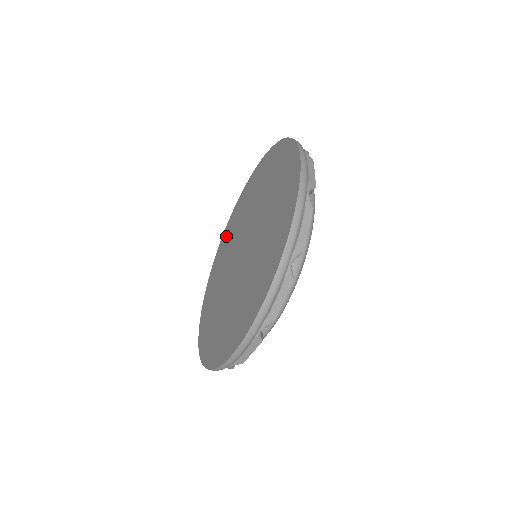
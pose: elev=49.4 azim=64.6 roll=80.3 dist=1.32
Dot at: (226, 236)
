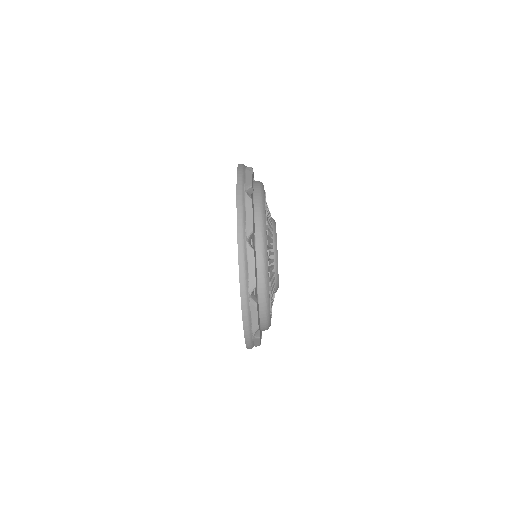
Dot at: occluded
